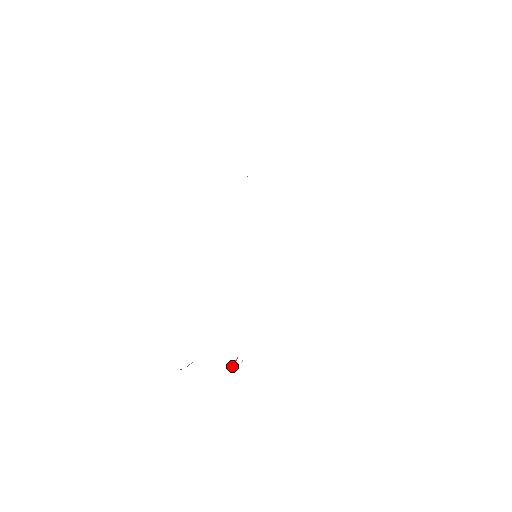
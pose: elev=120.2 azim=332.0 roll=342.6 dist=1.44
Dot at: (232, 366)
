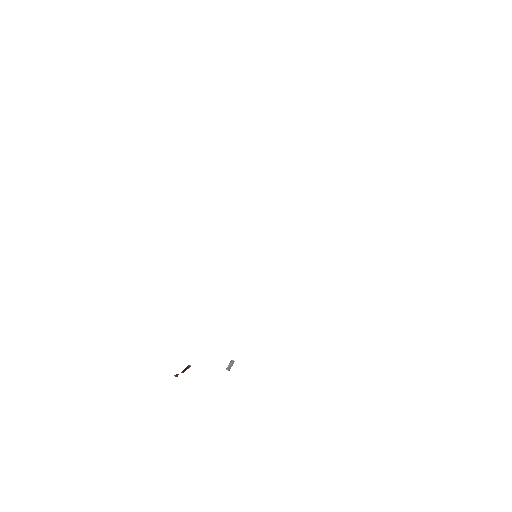
Dot at: (227, 369)
